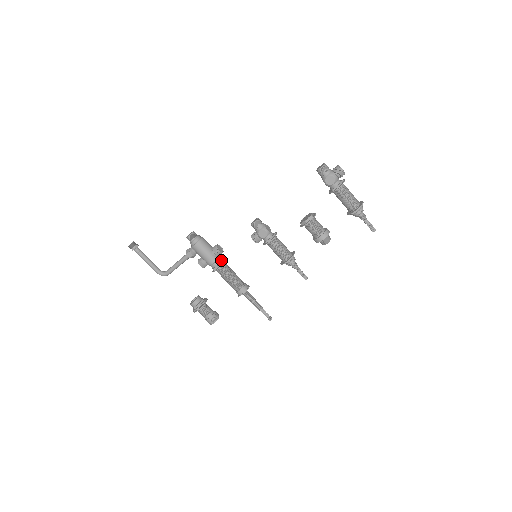
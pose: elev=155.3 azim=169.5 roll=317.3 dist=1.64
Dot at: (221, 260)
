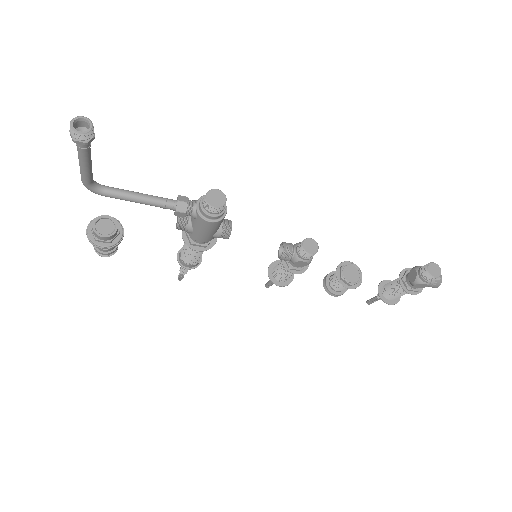
Dot at: occluded
